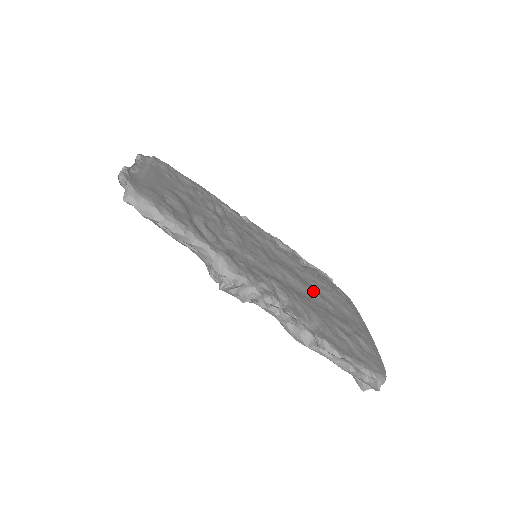
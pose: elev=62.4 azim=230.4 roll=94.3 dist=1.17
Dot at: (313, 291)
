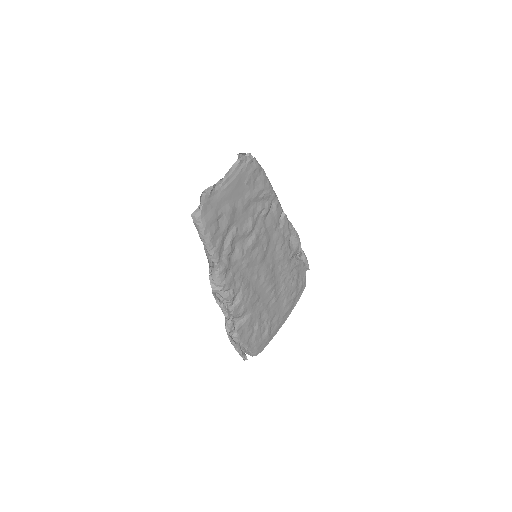
Dot at: (272, 289)
